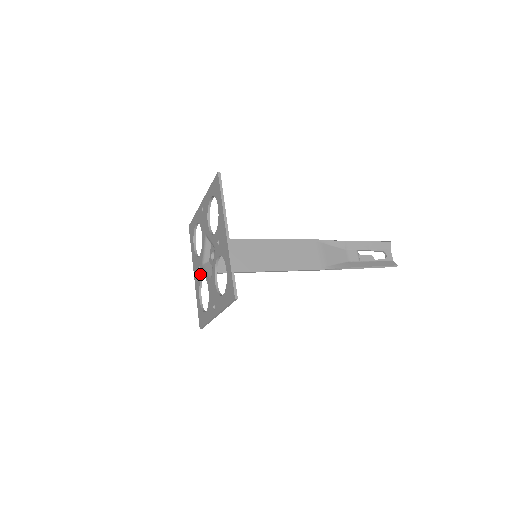
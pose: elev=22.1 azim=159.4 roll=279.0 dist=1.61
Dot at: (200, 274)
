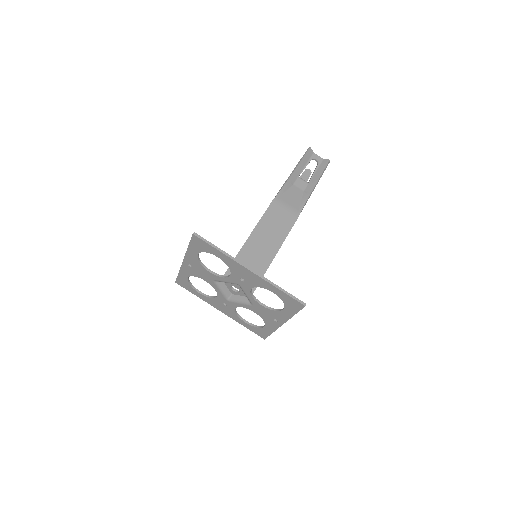
Dot at: (230, 307)
